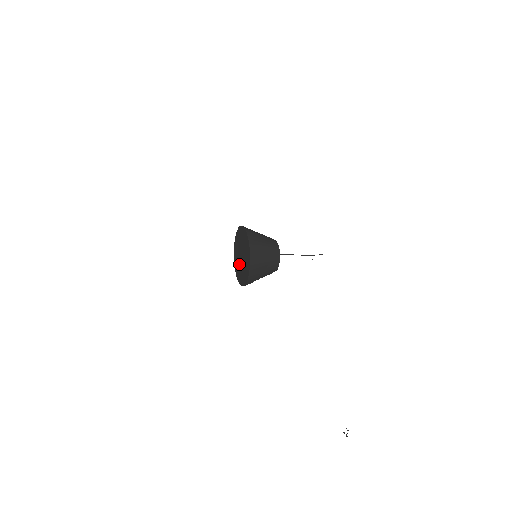
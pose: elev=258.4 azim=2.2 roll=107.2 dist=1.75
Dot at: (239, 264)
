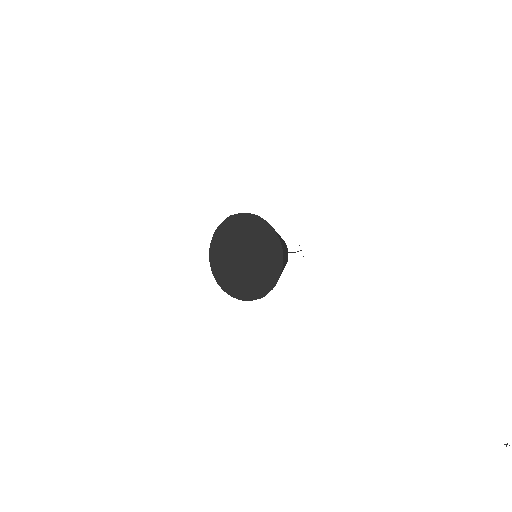
Dot at: (235, 270)
